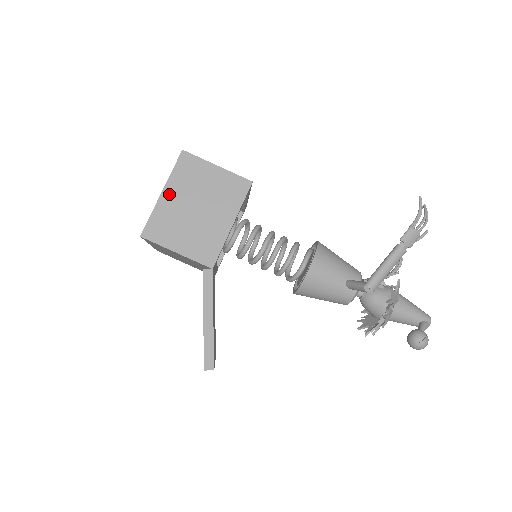
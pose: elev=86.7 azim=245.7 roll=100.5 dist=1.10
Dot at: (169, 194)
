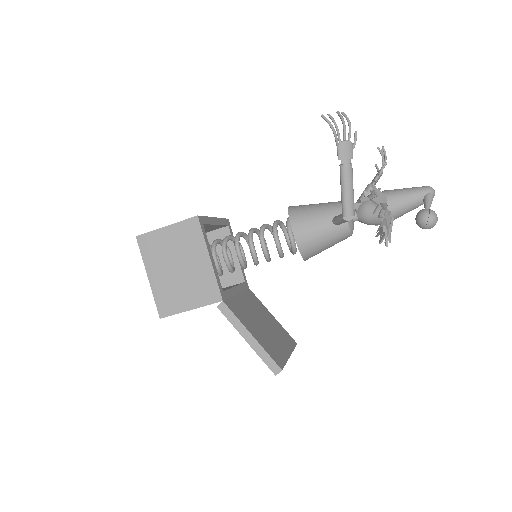
Dot at: (153, 274)
